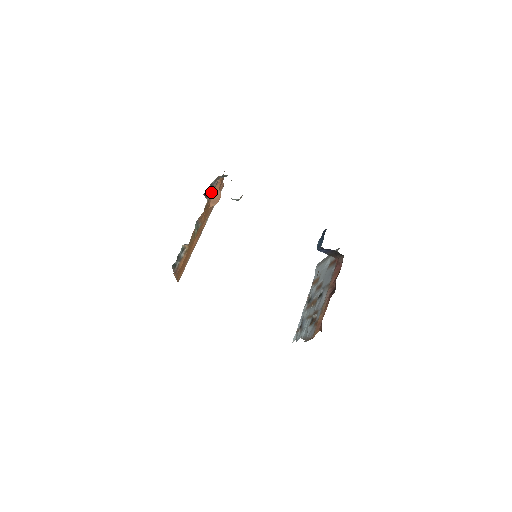
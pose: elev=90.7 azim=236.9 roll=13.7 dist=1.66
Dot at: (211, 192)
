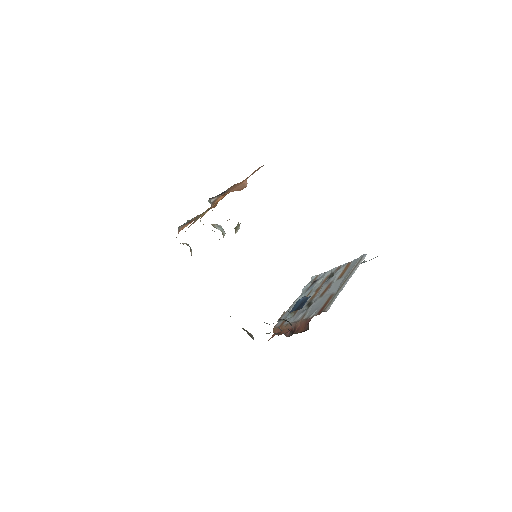
Dot at: (227, 189)
